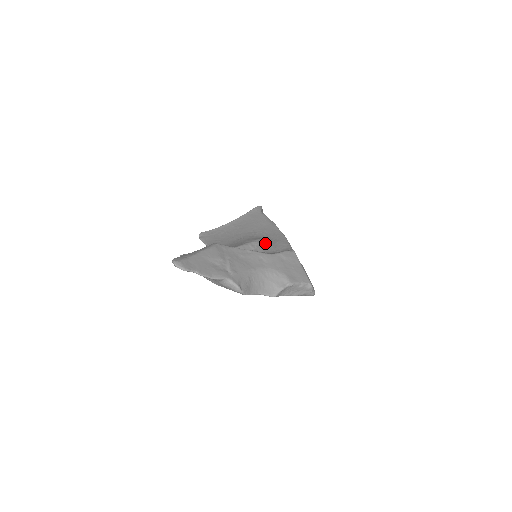
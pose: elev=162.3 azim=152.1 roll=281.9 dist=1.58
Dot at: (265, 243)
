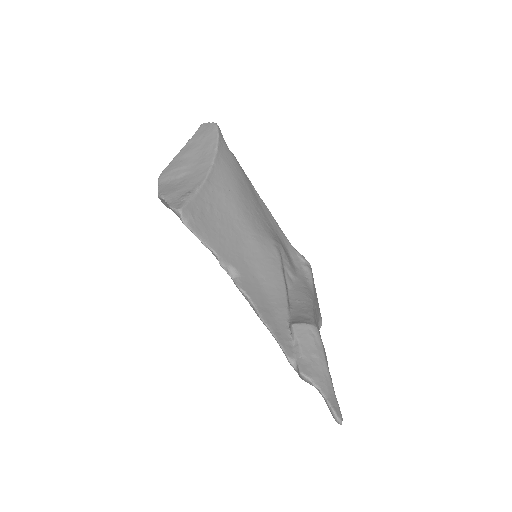
Dot at: (285, 252)
